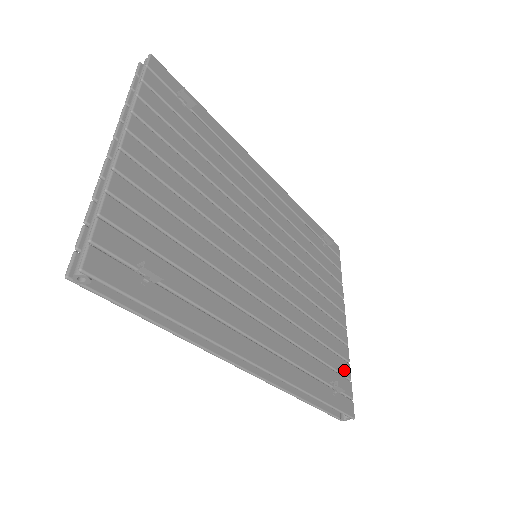
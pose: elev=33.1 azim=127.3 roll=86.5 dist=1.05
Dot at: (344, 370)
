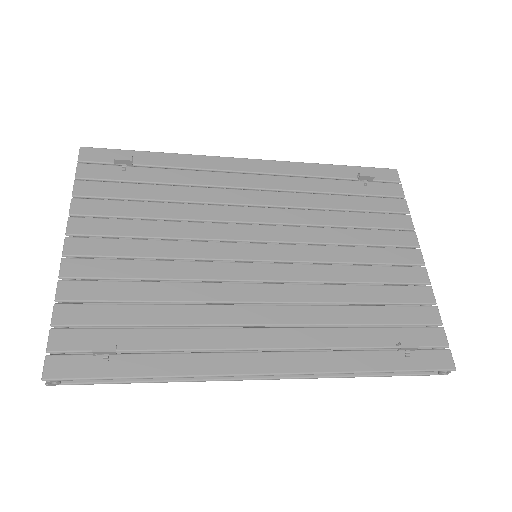
Dot at: (425, 318)
